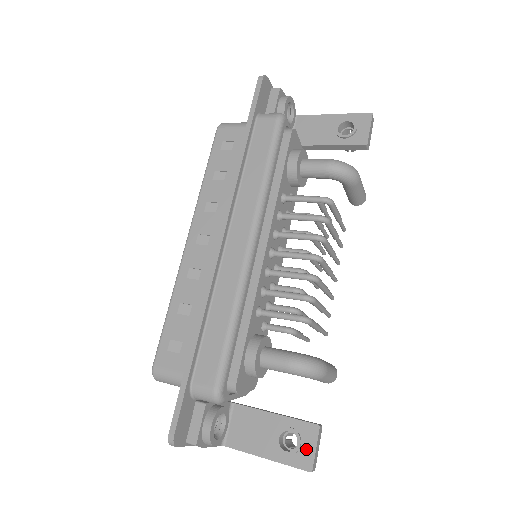
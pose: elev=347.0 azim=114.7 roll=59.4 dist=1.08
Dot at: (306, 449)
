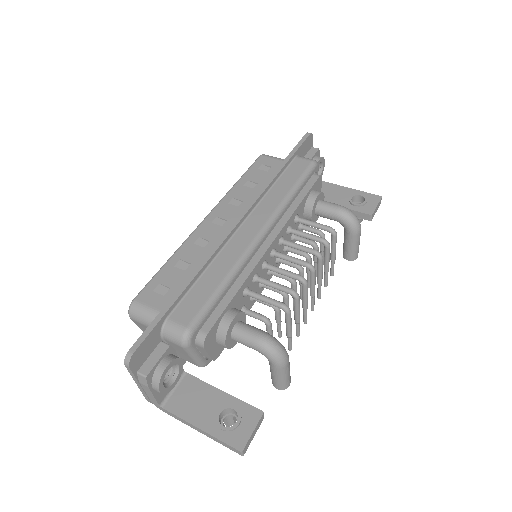
Dot at: (243, 429)
